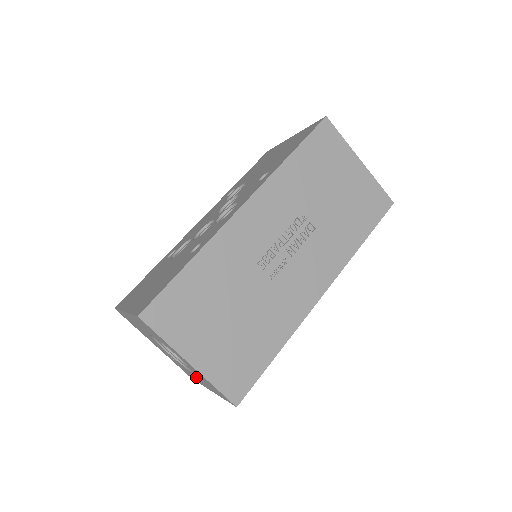
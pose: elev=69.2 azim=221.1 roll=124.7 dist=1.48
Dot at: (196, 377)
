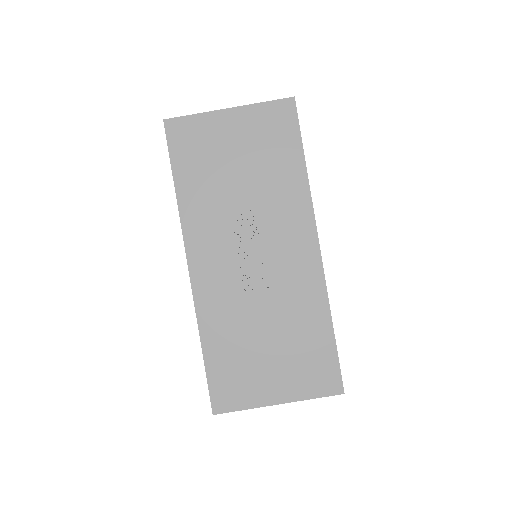
Dot at: occluded
